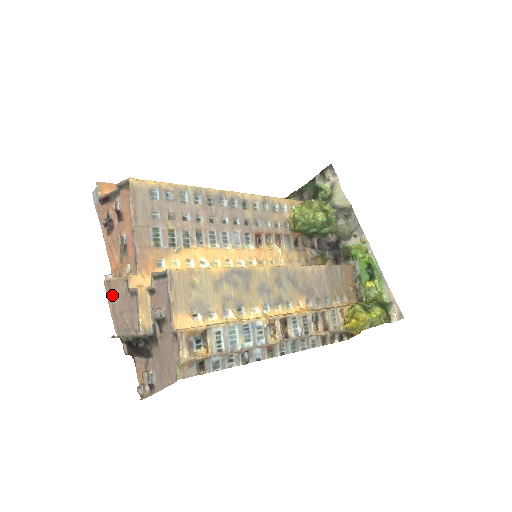
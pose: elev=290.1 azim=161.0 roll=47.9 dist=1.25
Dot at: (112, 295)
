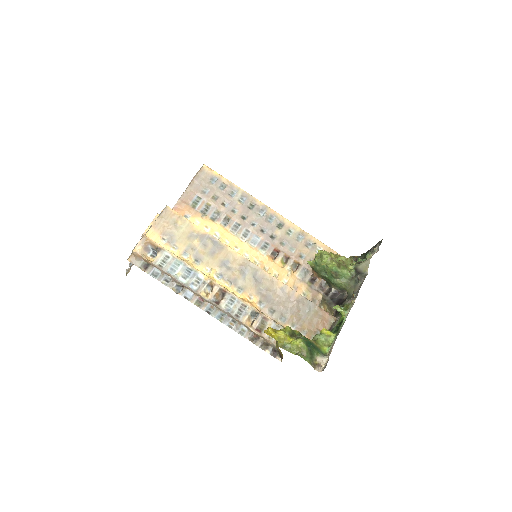
Dot at: occluded
